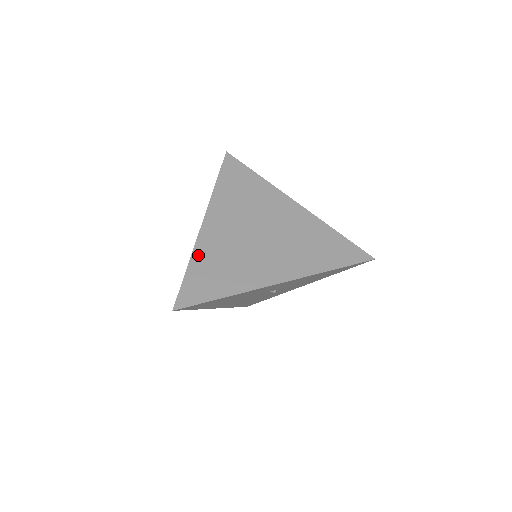
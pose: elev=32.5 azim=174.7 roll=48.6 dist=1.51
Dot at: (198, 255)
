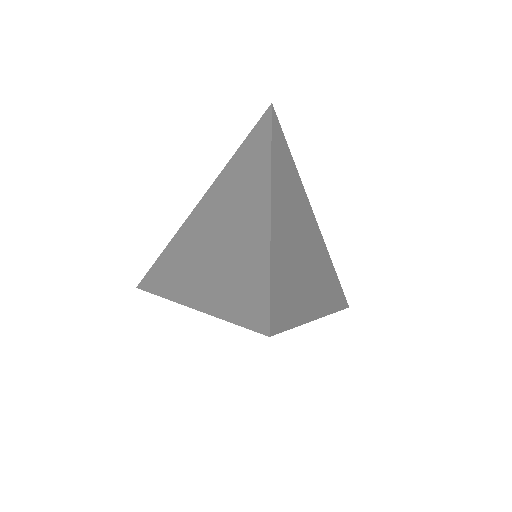
Dot at: (174, 240)
